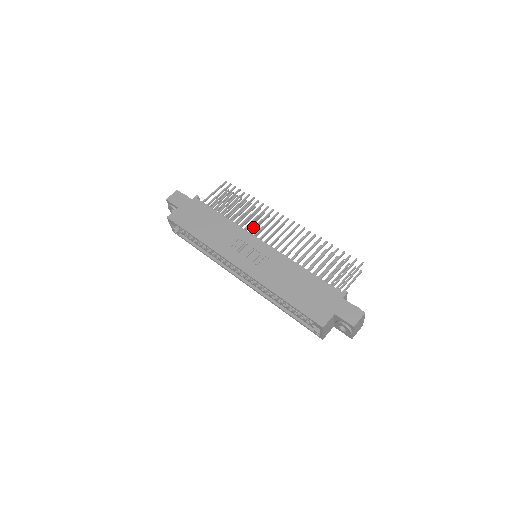
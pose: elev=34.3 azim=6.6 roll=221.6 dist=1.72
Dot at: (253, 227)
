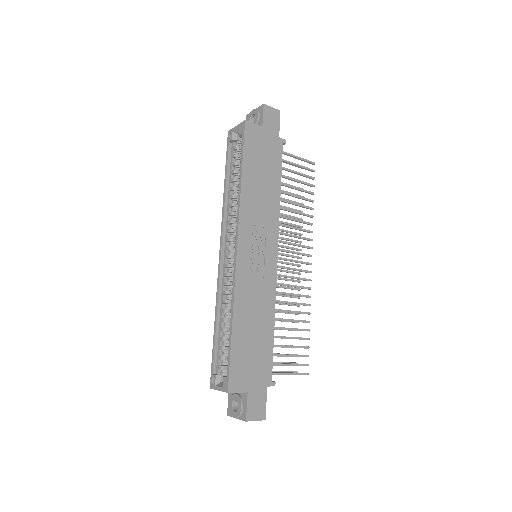
Dot at: occluded
